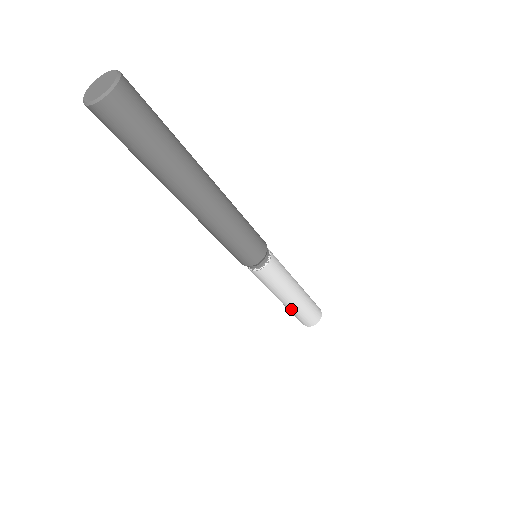
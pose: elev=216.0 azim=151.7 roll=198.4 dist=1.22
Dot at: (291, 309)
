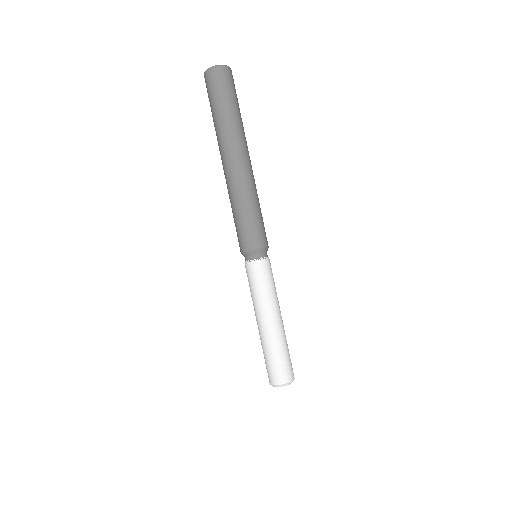
Dot at: (276, 339)
